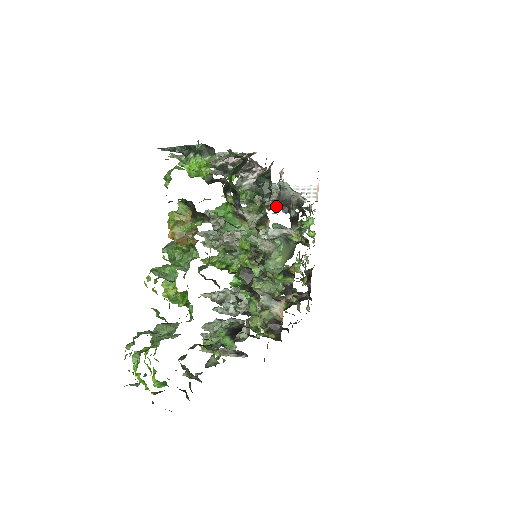
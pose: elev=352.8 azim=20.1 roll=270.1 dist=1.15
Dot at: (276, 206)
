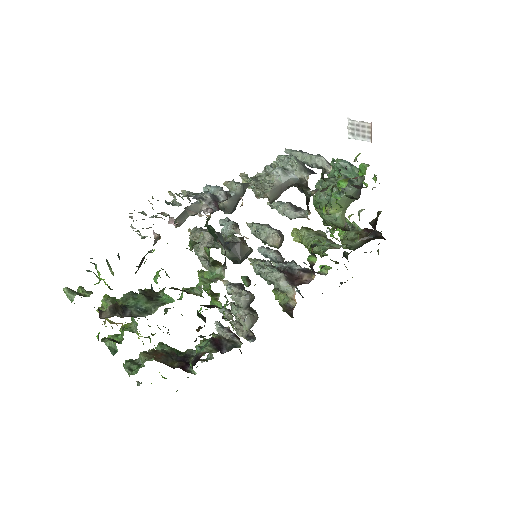
Dot at: (279, 196)
